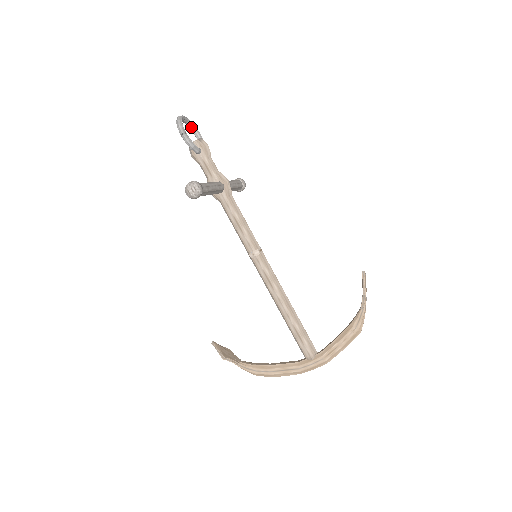
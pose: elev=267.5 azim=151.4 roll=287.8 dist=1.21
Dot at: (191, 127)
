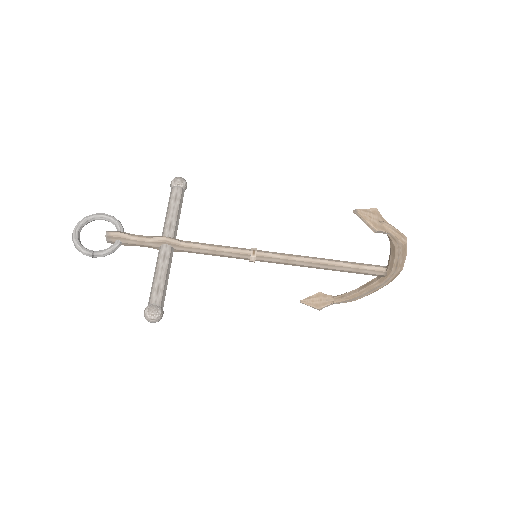
Dot at: occluded
